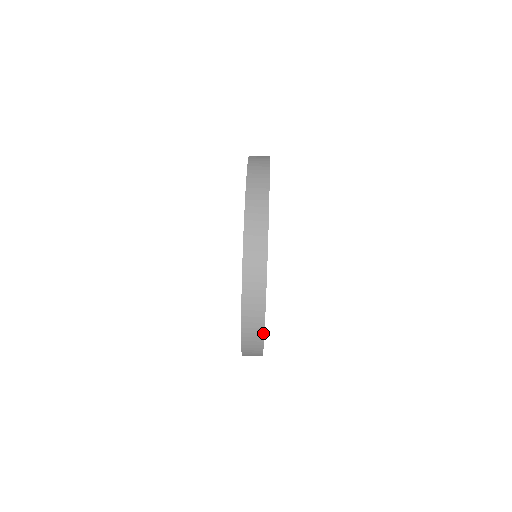
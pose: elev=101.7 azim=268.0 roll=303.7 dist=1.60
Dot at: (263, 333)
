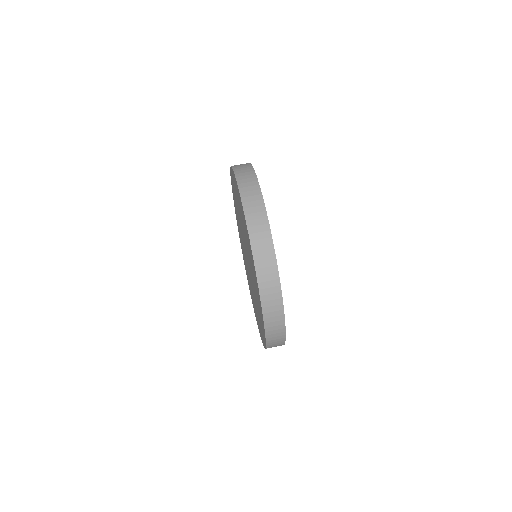
Dot at: (276, 265)
